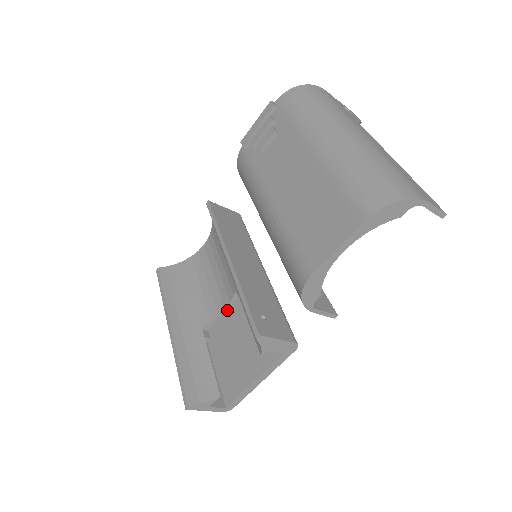
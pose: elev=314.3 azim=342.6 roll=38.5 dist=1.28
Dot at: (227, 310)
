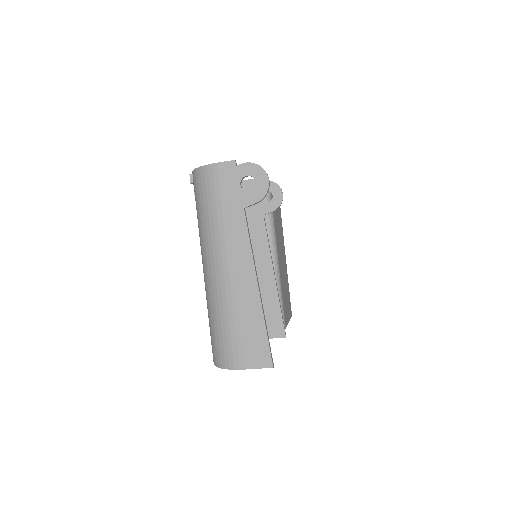
Dot at: occluded
